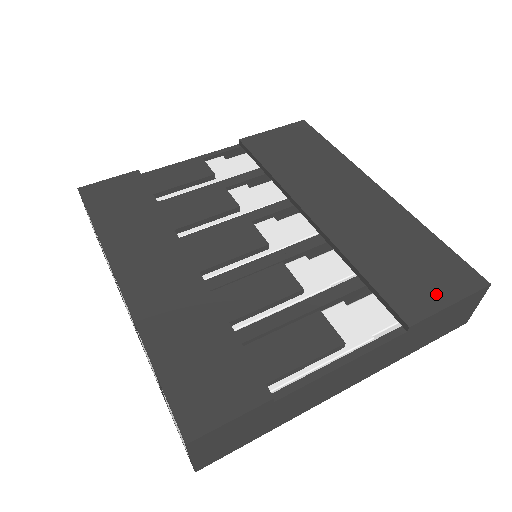
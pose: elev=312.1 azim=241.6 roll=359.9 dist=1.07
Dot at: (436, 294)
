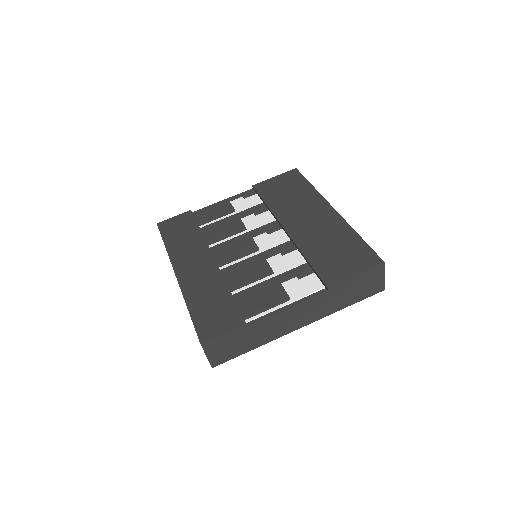
Dot at: (349, 270)
